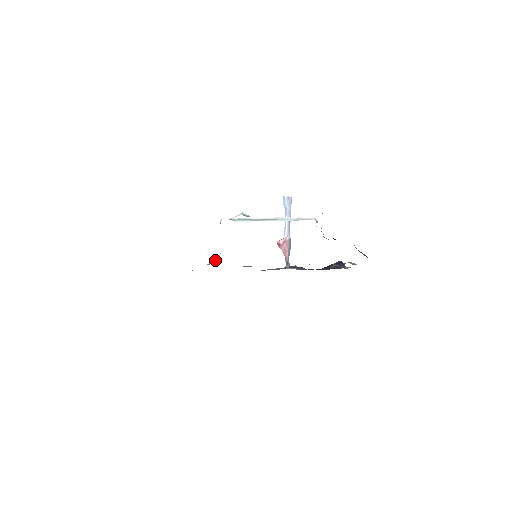
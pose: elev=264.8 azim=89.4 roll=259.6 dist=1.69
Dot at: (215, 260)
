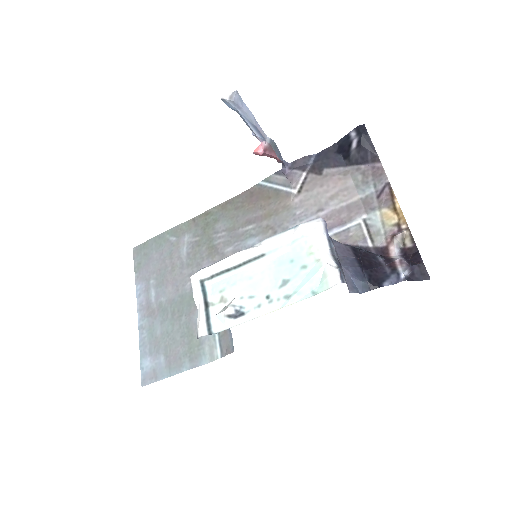
Dot at: occluded
